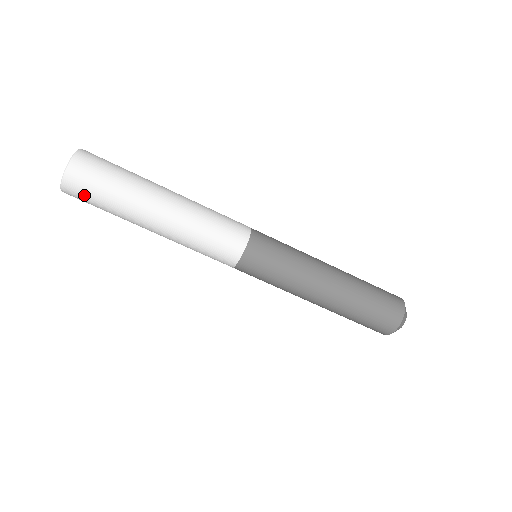
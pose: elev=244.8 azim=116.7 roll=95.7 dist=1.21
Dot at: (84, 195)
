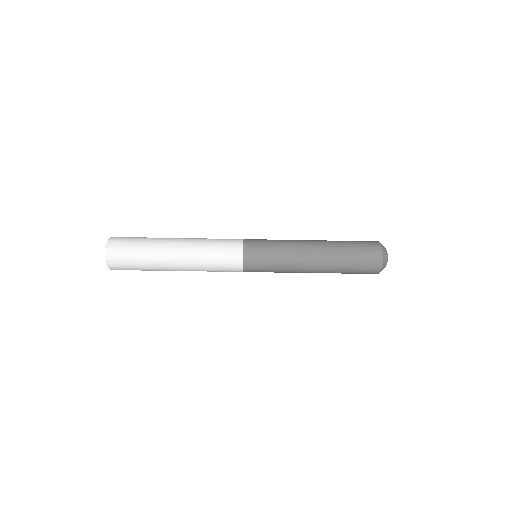
Dot at: occluded
